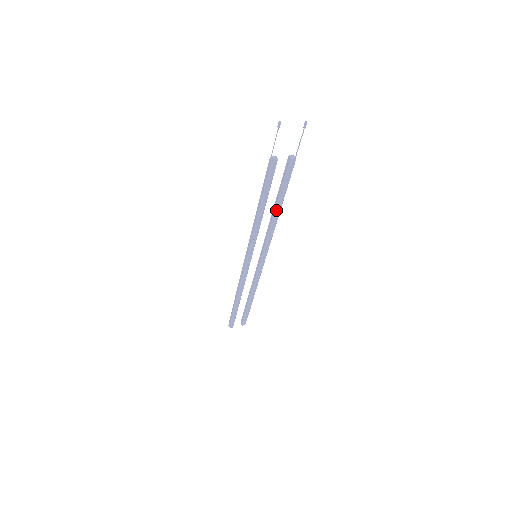
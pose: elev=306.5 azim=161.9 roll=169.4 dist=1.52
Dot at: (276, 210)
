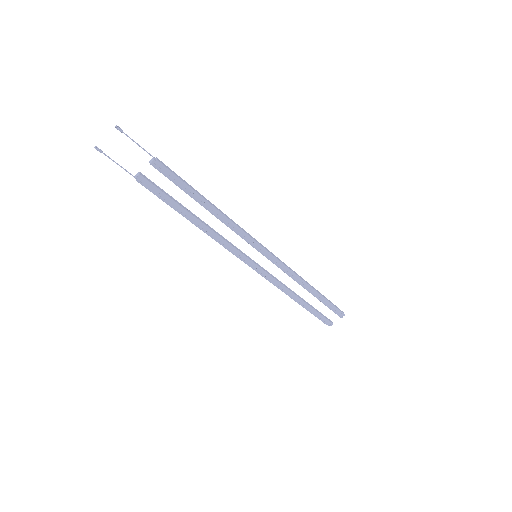
Dot at: (209, 210)
